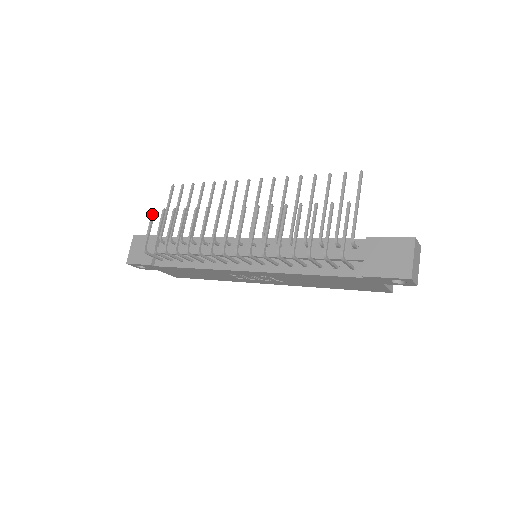
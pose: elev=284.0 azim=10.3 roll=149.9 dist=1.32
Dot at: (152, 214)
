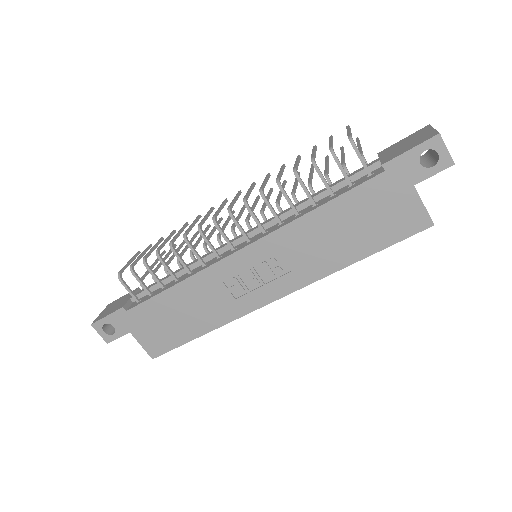
Dot at: (136, 253)
